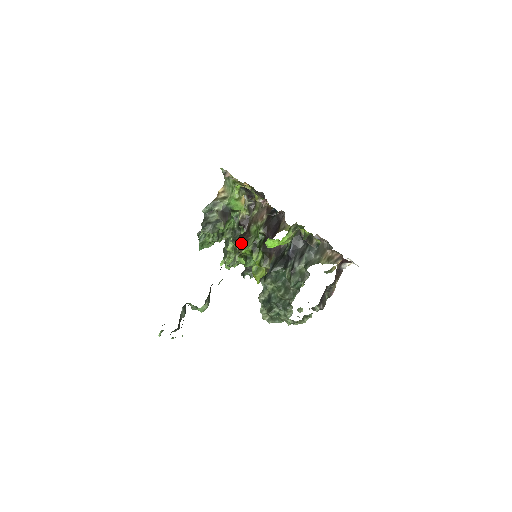
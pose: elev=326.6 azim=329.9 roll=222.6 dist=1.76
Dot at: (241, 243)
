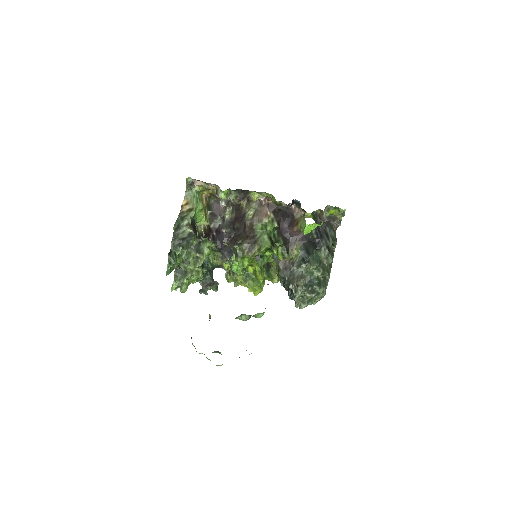
Dot at: (249, 245)
